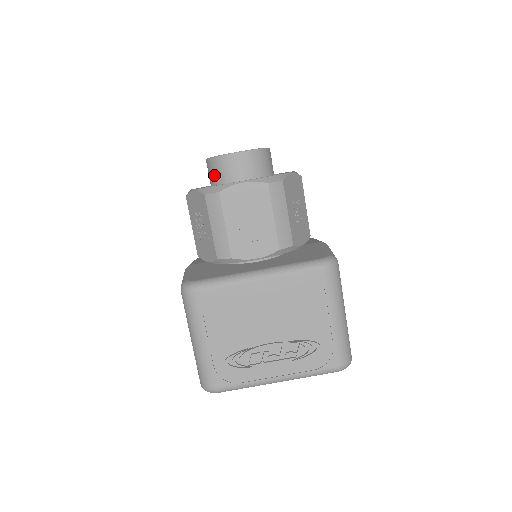
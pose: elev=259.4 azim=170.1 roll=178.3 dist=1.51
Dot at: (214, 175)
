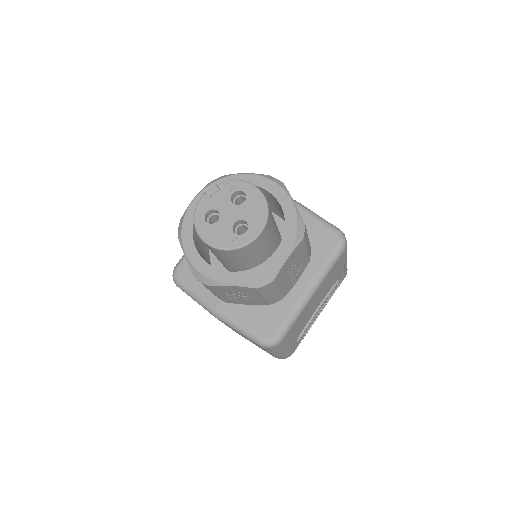
Dot at: (235, 257)
